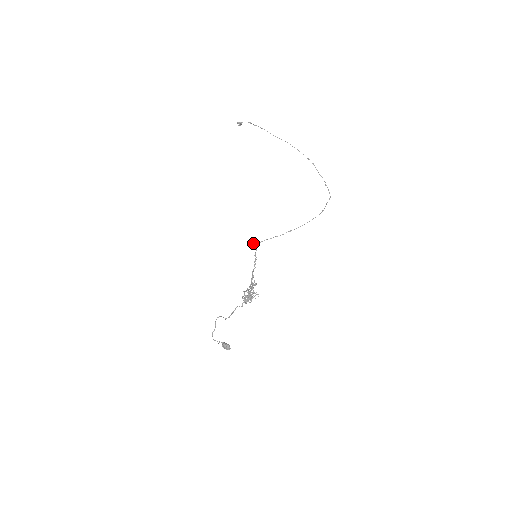
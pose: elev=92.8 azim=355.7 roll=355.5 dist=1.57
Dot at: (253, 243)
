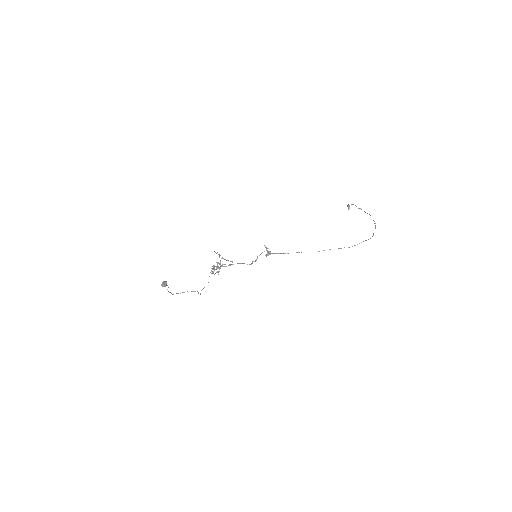
Dot at: (267, 254)
